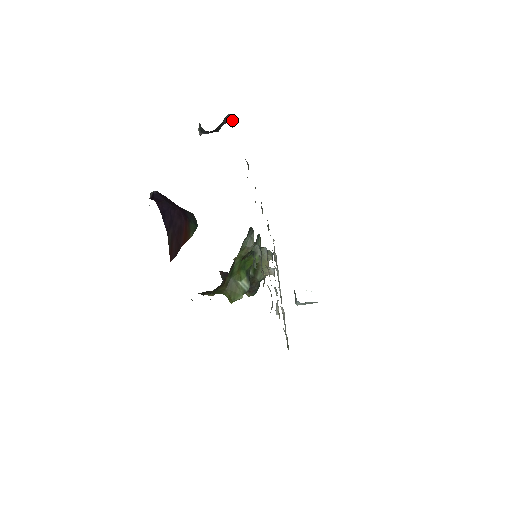
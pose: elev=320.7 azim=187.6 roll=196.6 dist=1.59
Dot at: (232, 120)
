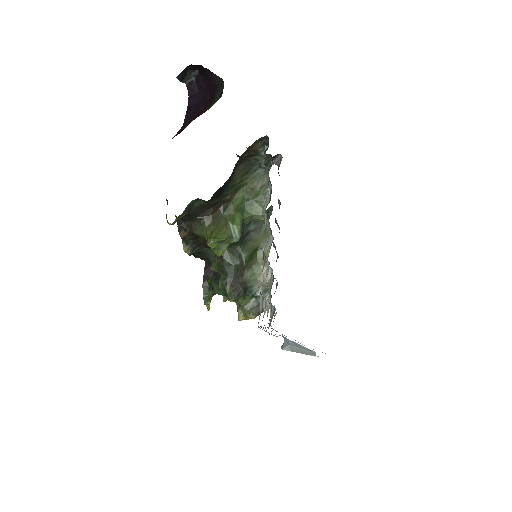
Dot at: occluded
